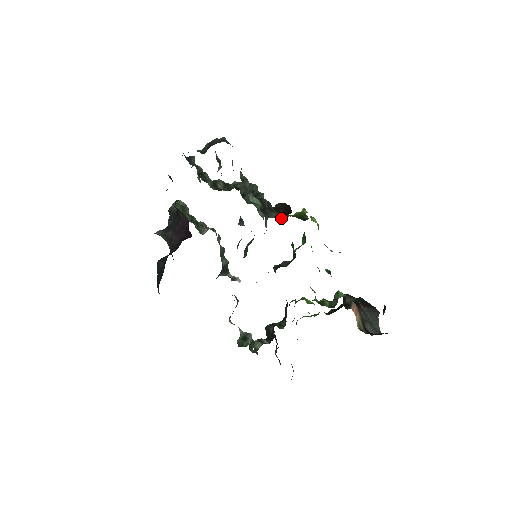
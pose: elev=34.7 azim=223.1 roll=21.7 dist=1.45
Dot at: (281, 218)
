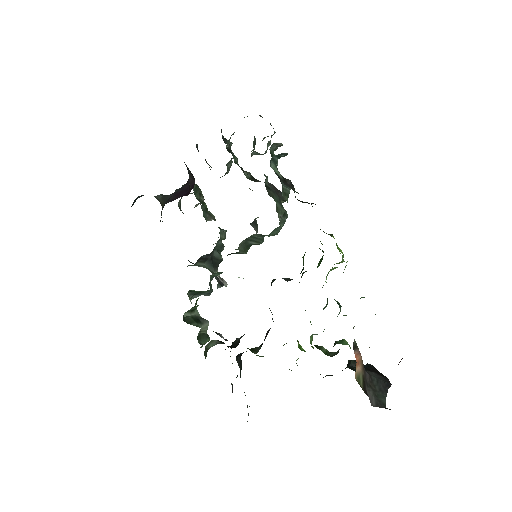
Dot at: occluded
